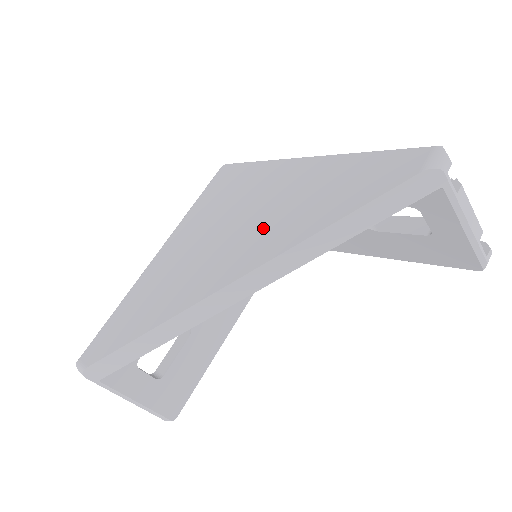
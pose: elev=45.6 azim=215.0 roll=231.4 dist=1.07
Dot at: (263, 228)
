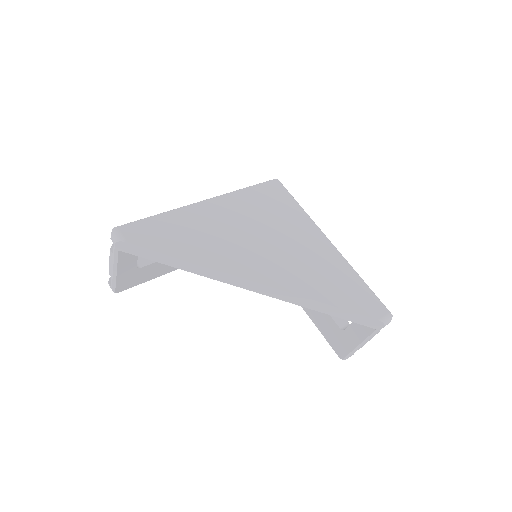
Dot at: (290, 265)
